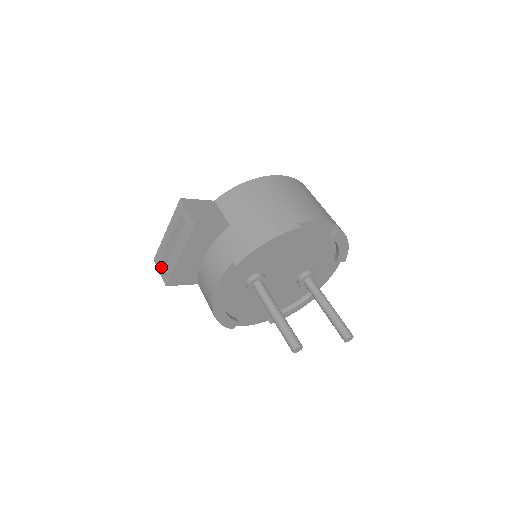
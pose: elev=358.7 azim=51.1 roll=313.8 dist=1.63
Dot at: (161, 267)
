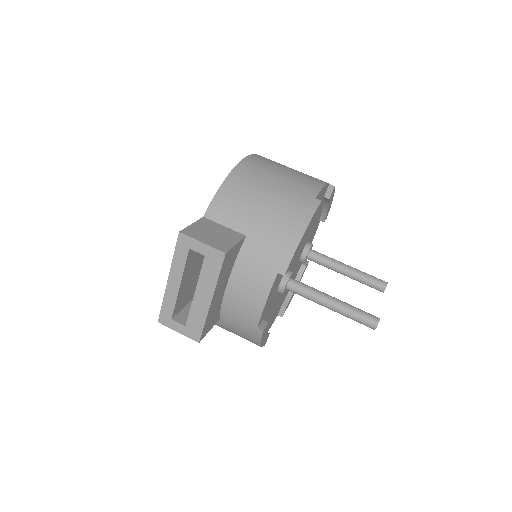
Dot at: (179, 325)
